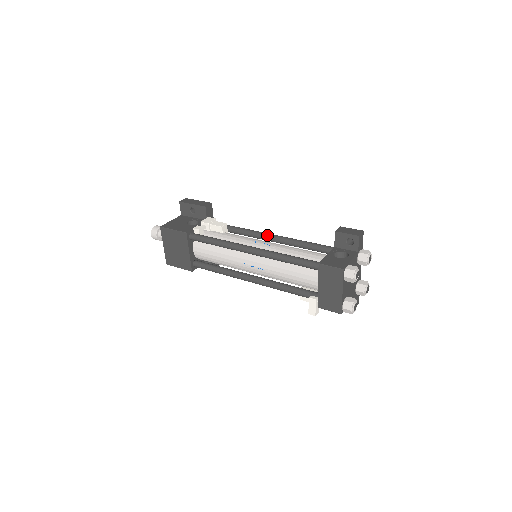
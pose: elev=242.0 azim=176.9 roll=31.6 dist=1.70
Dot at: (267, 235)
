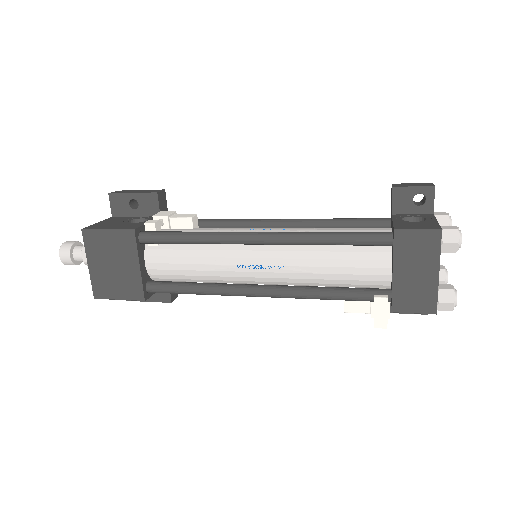
Dot at: (269, 220)
